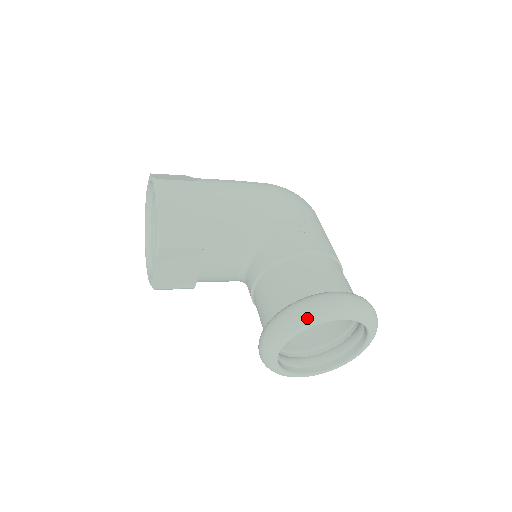
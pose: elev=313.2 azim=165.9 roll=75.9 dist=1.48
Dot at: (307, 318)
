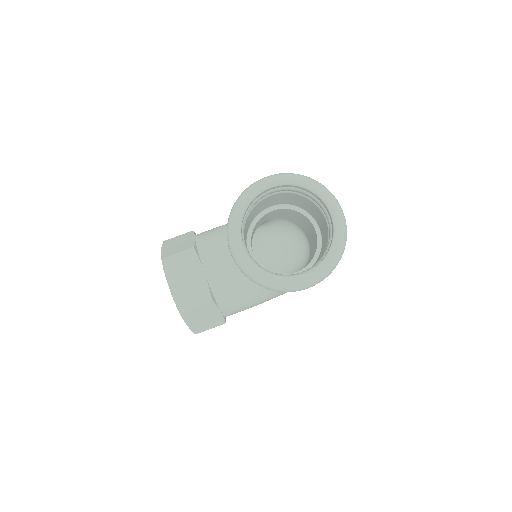
Dot at: (241, 198)
